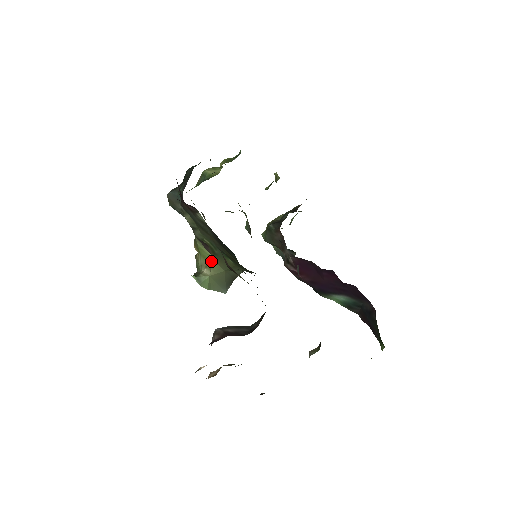
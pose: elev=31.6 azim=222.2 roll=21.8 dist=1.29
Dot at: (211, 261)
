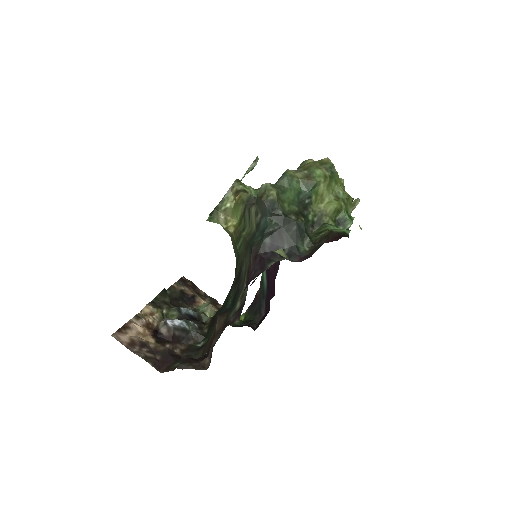
Dot at: (232, 223)
